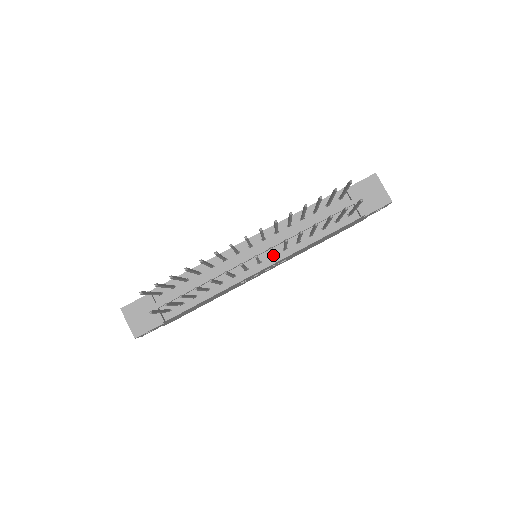
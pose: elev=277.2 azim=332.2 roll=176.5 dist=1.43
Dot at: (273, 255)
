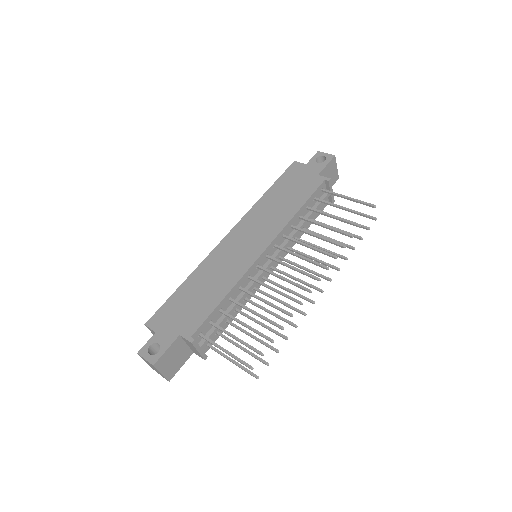
Dot at: (286, 260)
